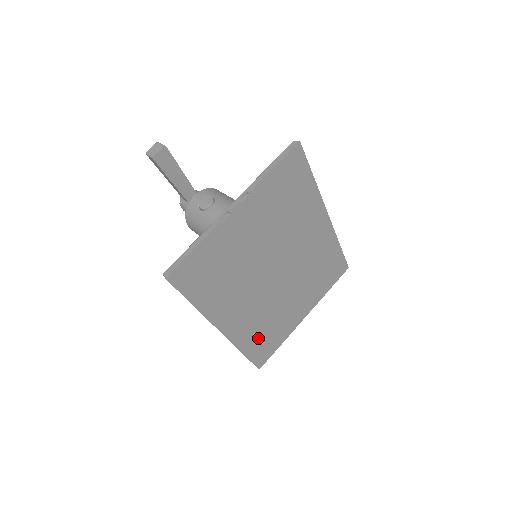
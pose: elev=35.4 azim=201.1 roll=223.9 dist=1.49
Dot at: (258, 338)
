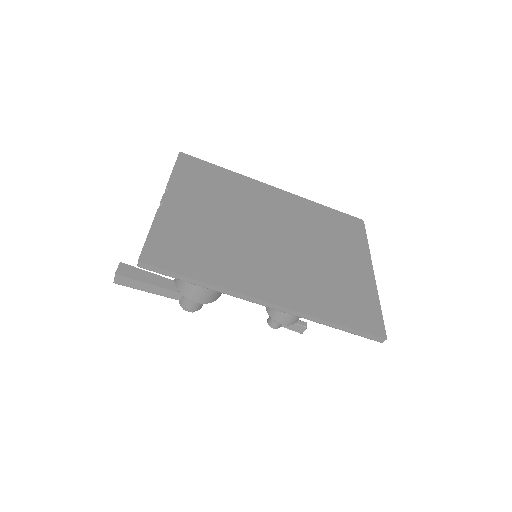
Dot at: (334, 303)
